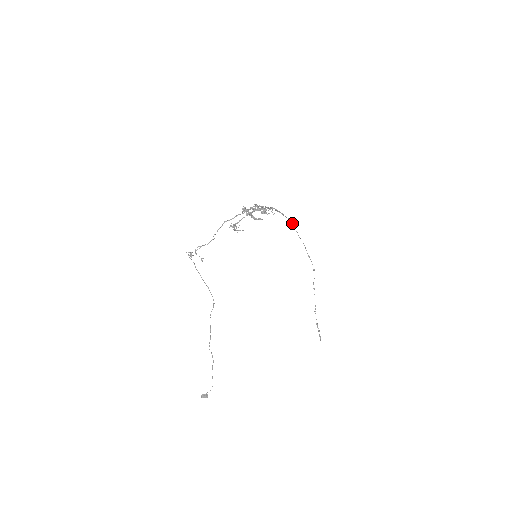
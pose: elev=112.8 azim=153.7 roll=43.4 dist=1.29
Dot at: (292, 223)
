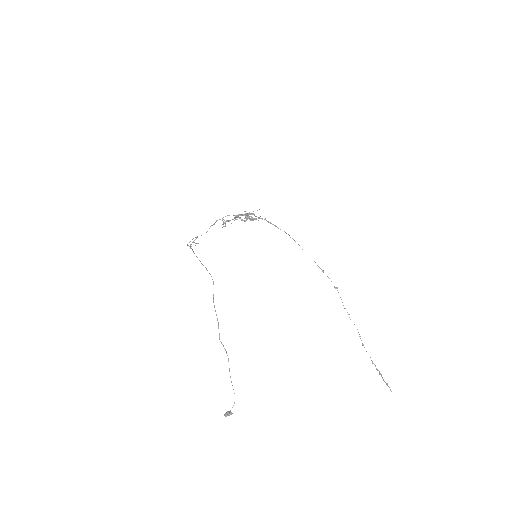
Dot at: occluded
